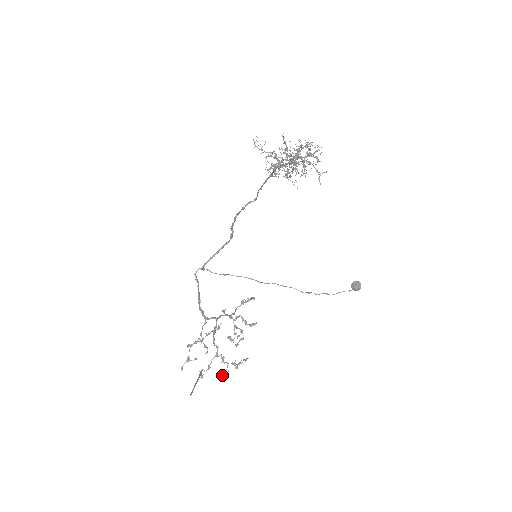
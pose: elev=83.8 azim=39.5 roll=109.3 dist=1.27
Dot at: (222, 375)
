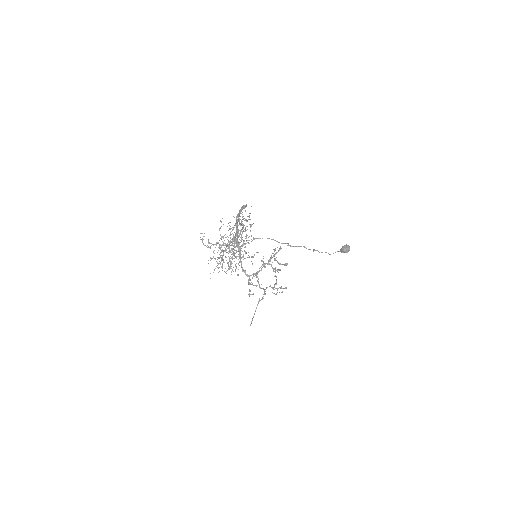
Dot at: (276, 294)
